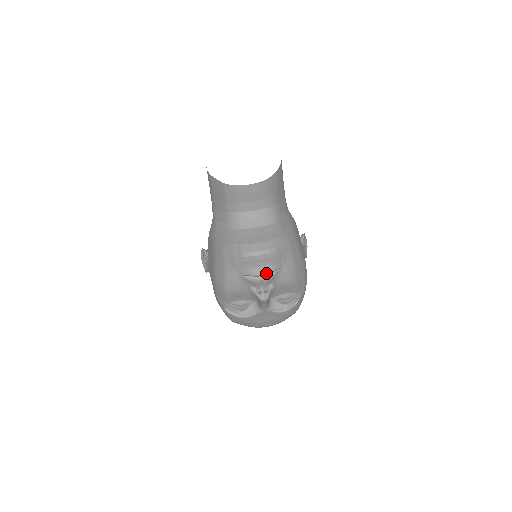
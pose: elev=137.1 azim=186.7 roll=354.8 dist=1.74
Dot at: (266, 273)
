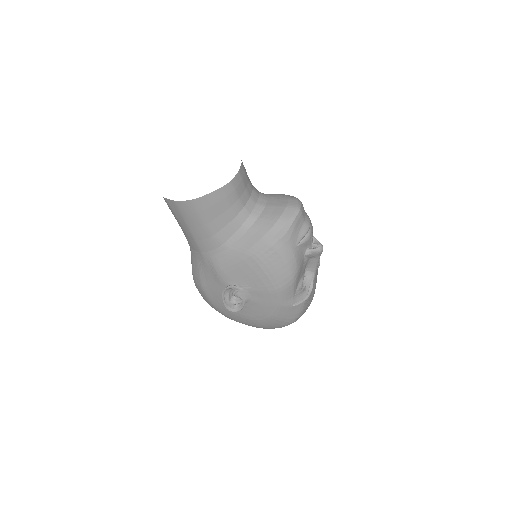
Dot at: (310, 223)
